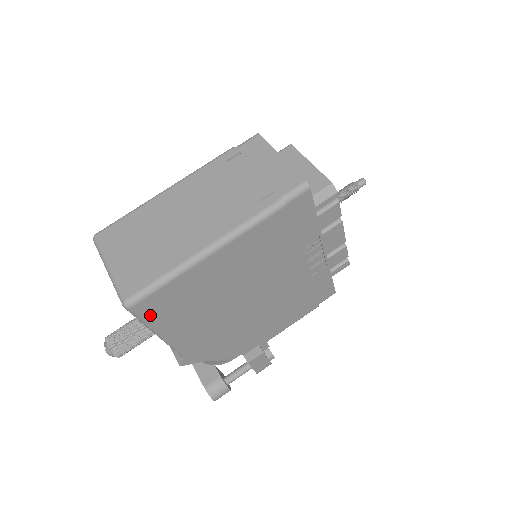
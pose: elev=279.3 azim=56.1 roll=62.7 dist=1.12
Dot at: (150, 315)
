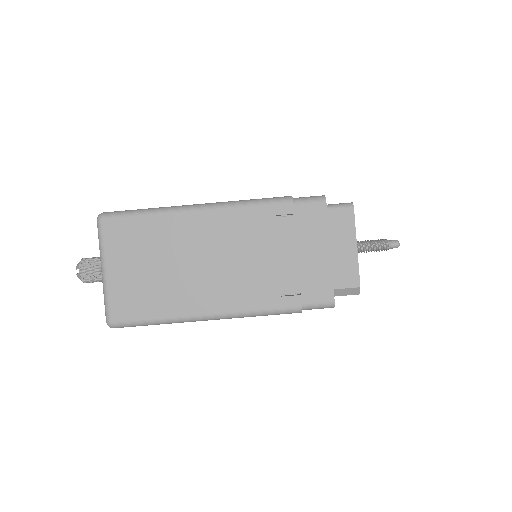
Dot at: occluded
